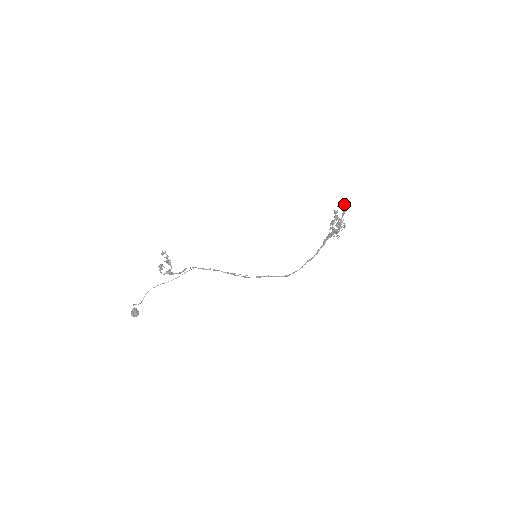
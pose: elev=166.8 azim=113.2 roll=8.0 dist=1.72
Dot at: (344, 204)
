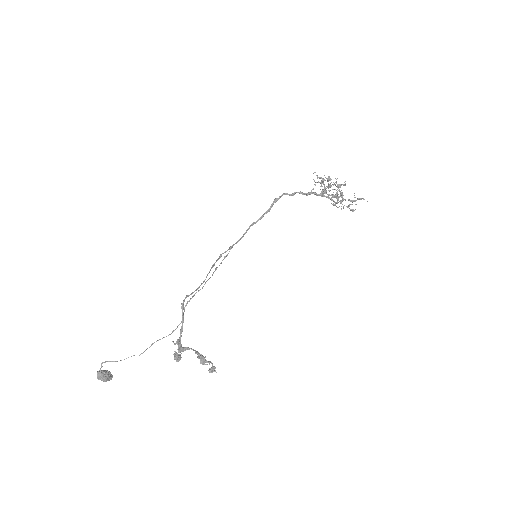
Dot at: (363, 199)
